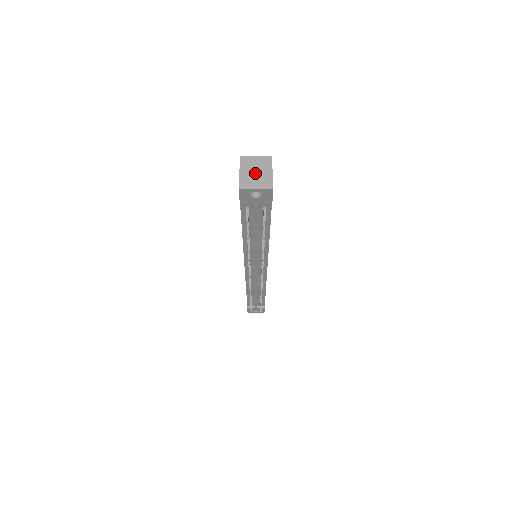
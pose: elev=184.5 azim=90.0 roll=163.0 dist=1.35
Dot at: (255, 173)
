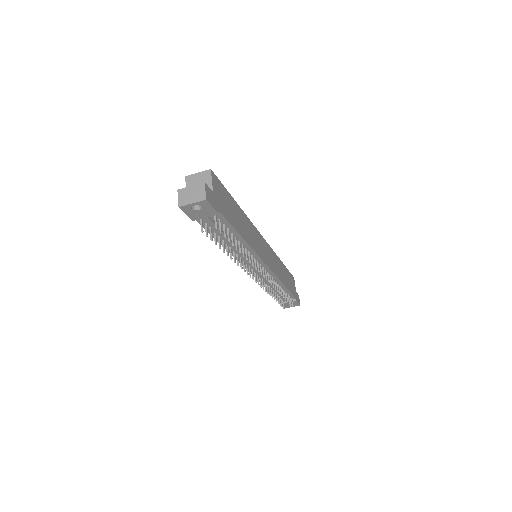
Dot at: (190, 190)
